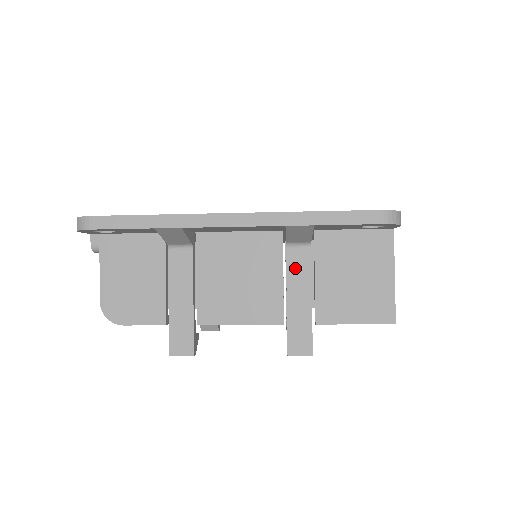
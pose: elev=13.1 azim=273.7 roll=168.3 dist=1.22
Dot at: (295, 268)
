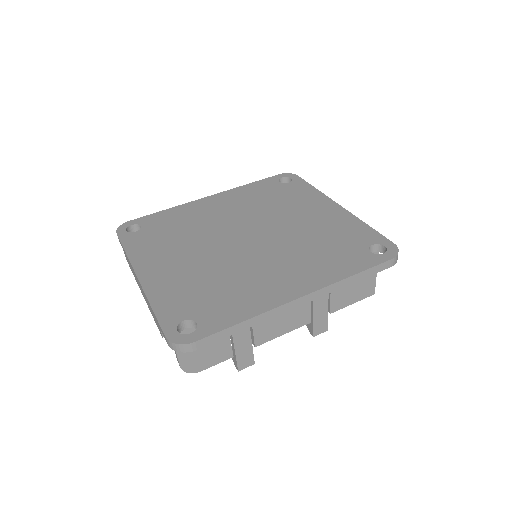
Dot at: occluded
